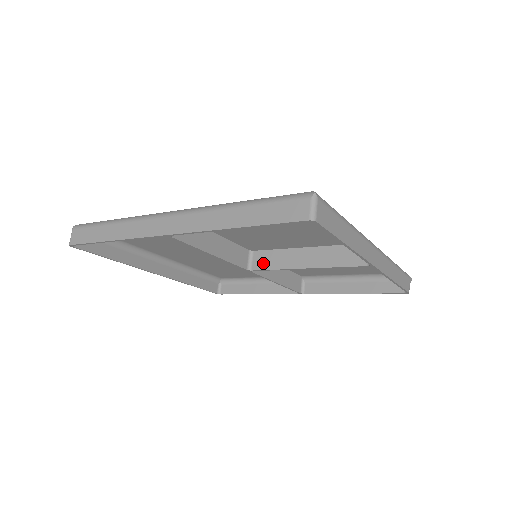
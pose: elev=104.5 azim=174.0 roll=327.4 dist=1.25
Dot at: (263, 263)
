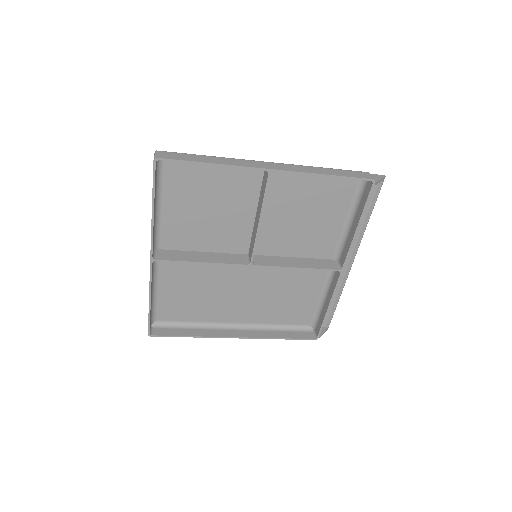
Dot at: (251, 250)
